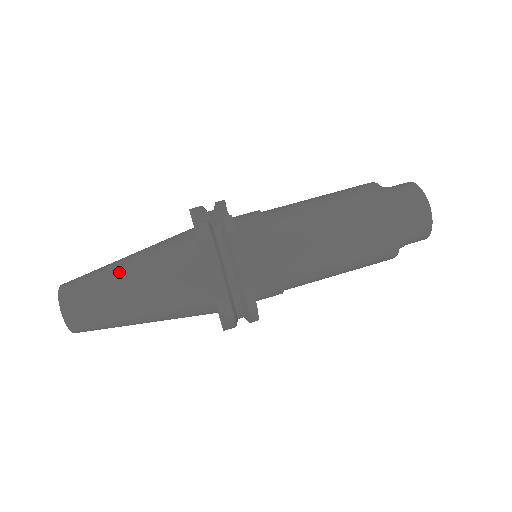
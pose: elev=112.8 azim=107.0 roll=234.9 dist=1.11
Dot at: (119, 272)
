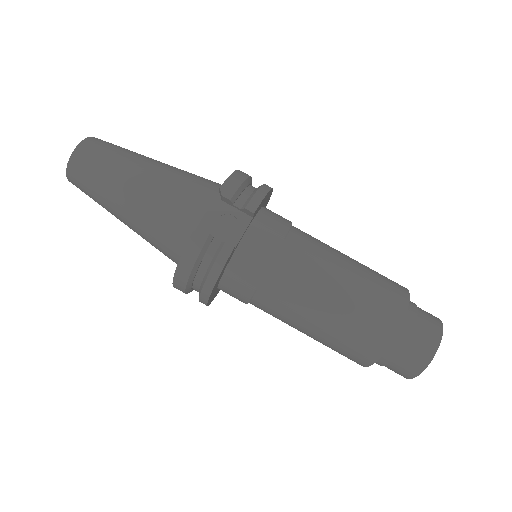
Dot at: (124, 188)
